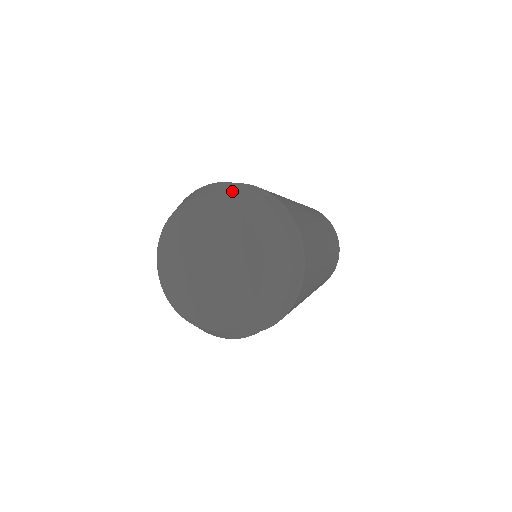
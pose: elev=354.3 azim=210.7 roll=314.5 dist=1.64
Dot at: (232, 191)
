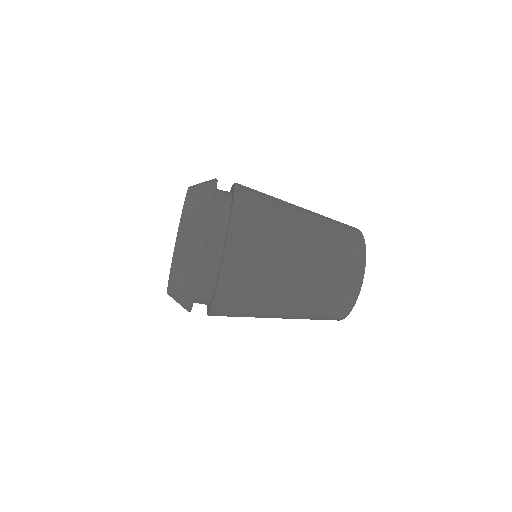
Dot at: occluded
